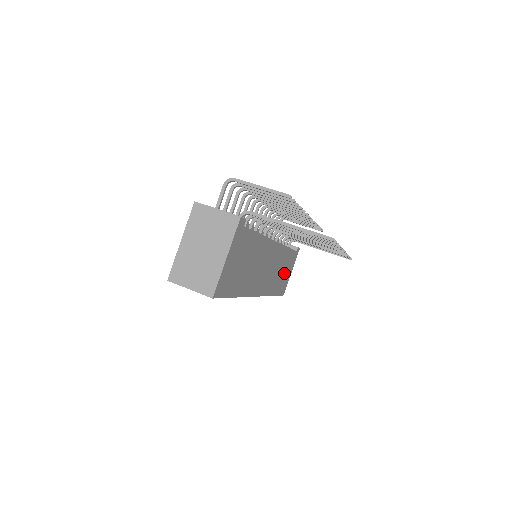
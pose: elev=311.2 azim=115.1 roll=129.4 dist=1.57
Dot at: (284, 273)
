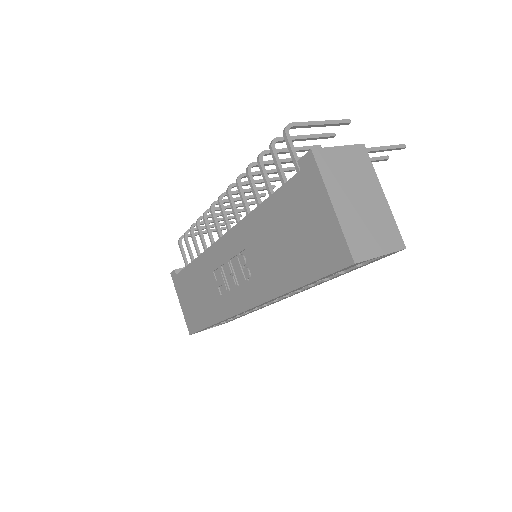
Dot at: occluded
